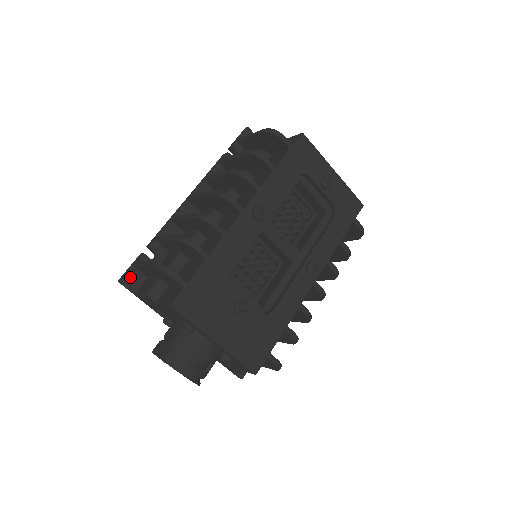
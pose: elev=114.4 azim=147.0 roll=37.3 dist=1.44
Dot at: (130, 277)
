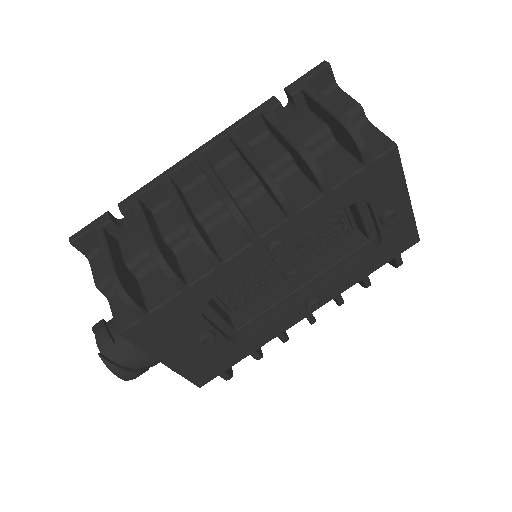
Dot at: (85, 240)
